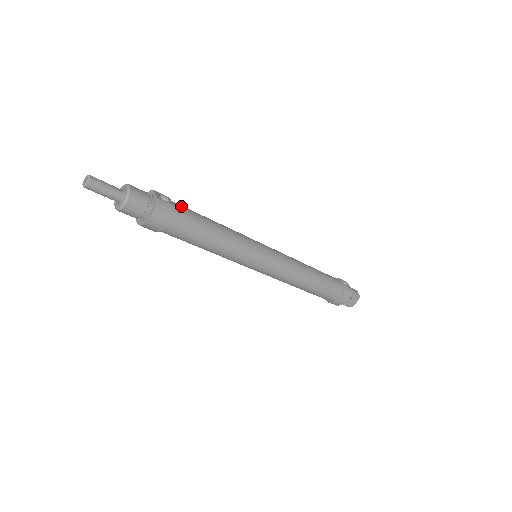
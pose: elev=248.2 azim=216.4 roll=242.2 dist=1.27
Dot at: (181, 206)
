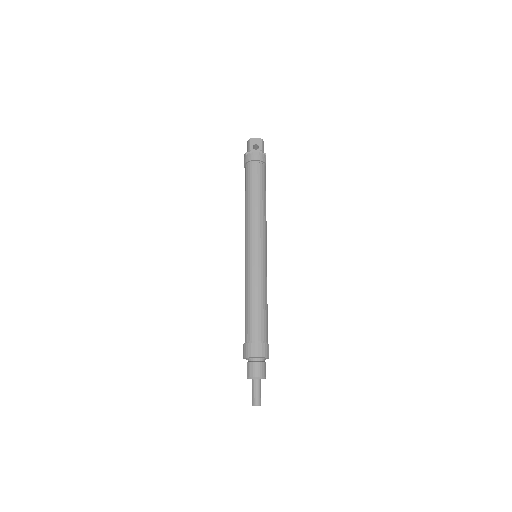
Dot at: occluded
